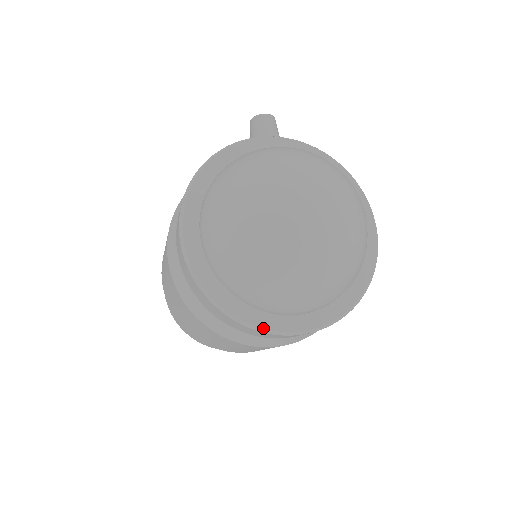
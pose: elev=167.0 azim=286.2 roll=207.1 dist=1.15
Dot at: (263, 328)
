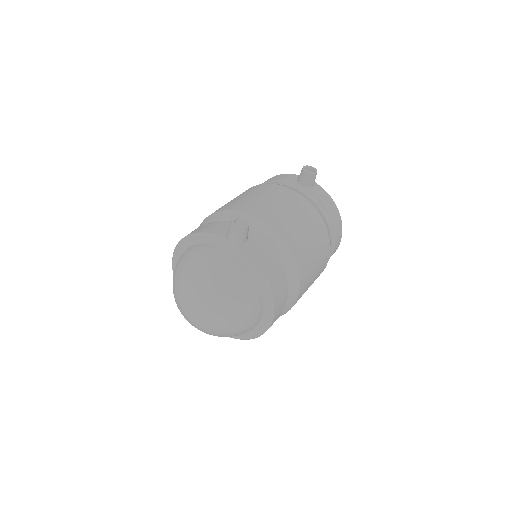
Dot at: occluded
